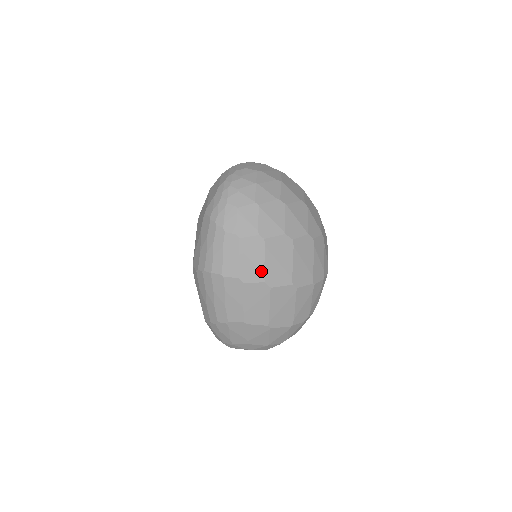
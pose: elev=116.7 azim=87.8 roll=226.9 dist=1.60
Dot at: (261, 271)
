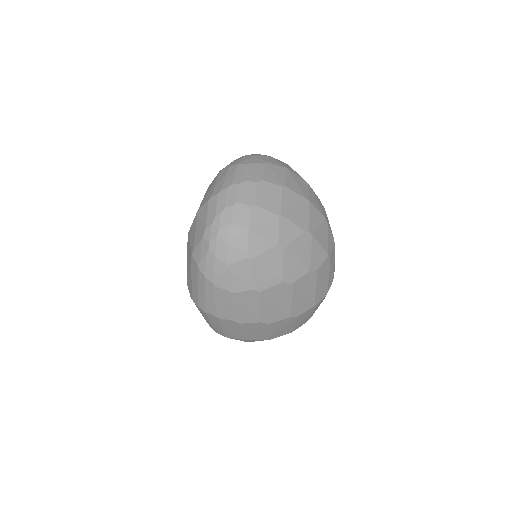
Dot at: (257, 315)
